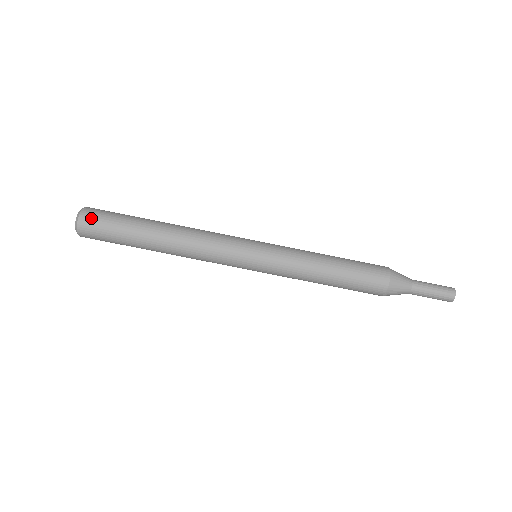
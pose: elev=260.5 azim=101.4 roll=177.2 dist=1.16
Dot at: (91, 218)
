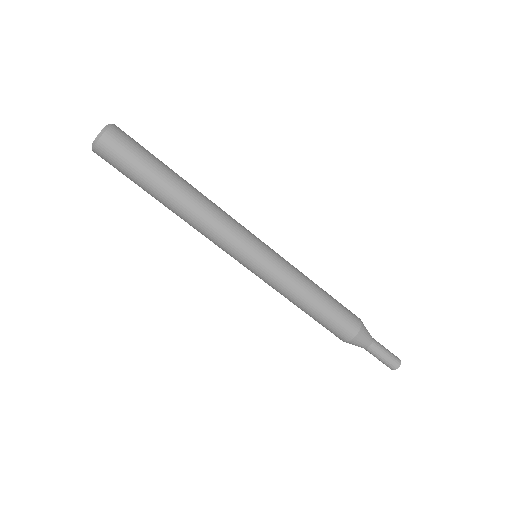
Dot at: (114, 144)
